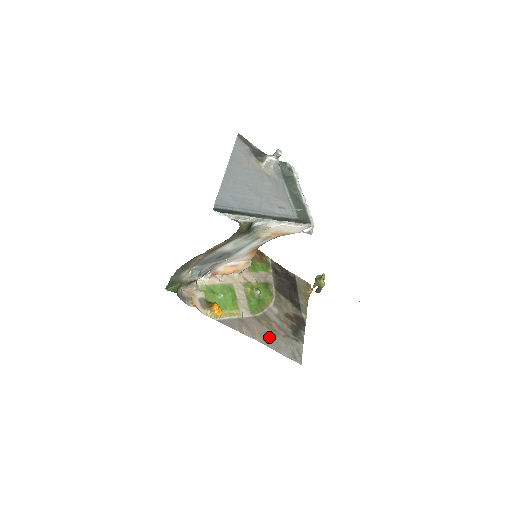
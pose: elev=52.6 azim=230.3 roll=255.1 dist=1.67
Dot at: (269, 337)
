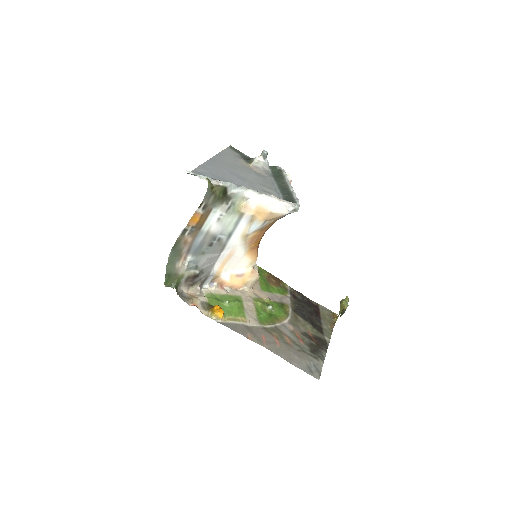
Dot at: (279, 347)
